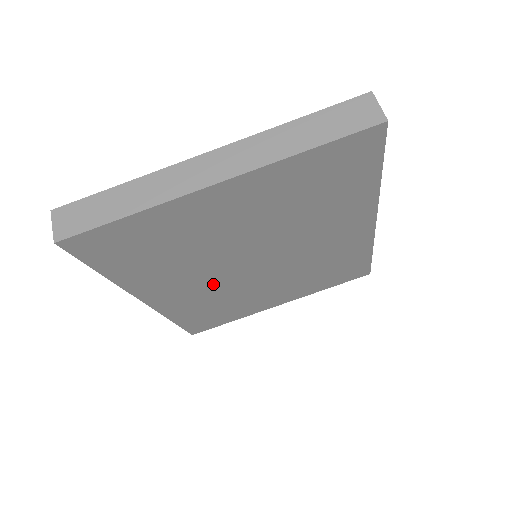
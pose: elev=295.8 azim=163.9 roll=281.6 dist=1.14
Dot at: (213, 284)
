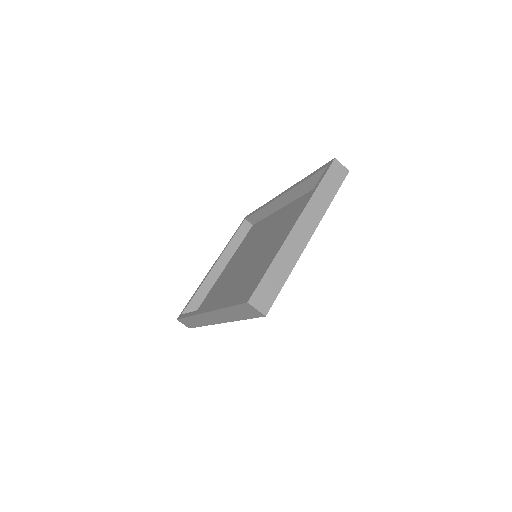
Dot at: occluded
